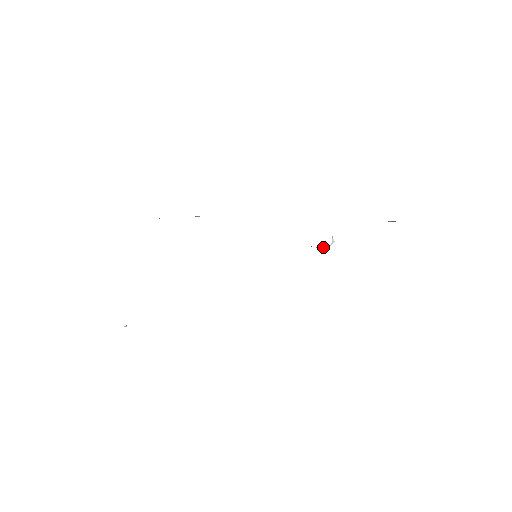
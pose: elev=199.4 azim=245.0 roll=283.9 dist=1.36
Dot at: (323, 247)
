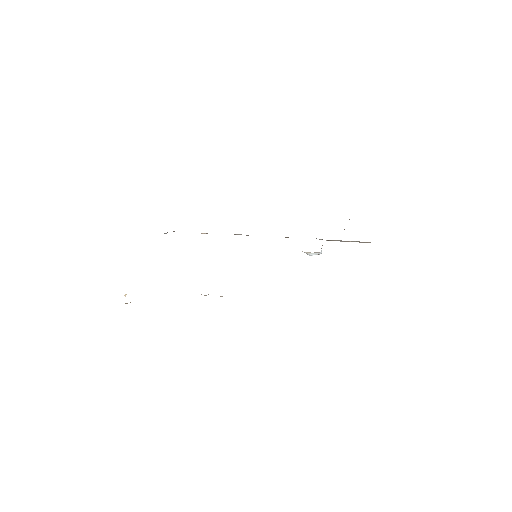
Dot at: occluded
